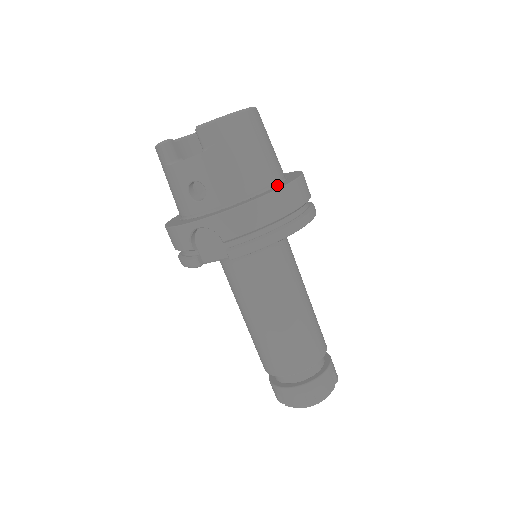
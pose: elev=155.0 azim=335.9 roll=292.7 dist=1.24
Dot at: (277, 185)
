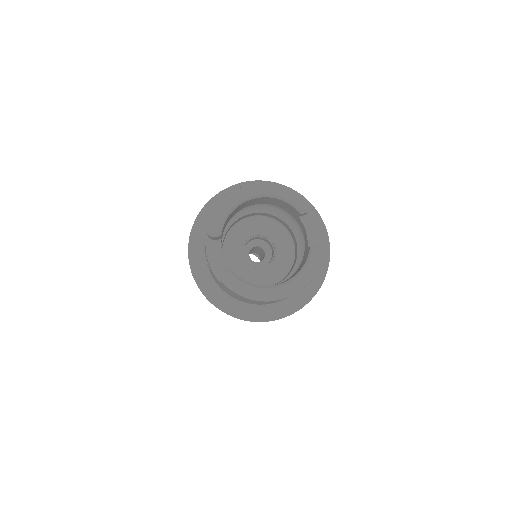
Dot at: (264, 305)
